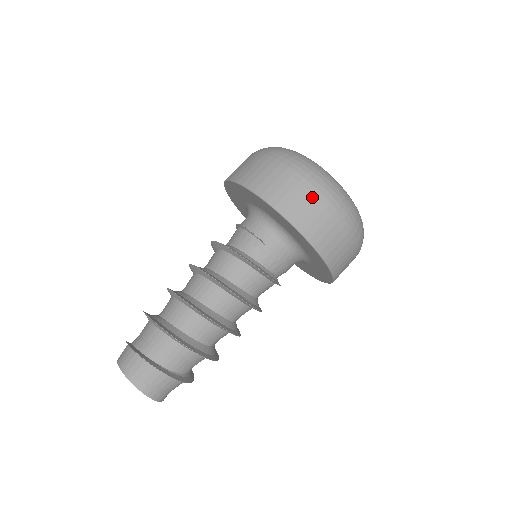
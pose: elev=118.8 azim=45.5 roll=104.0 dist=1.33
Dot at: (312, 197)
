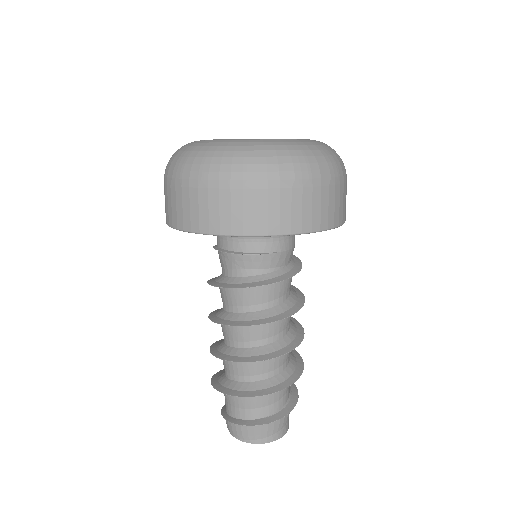
Dot at: (293, 192)
